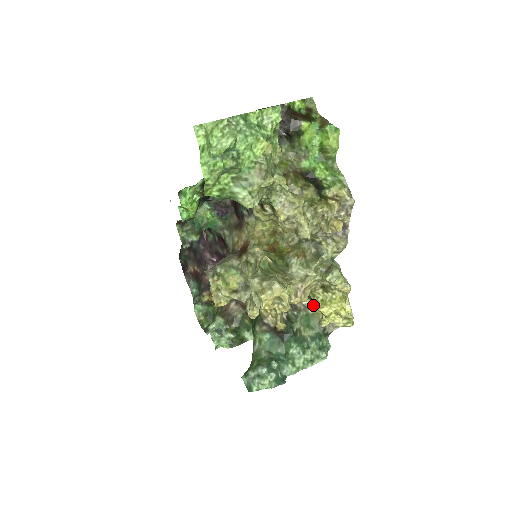
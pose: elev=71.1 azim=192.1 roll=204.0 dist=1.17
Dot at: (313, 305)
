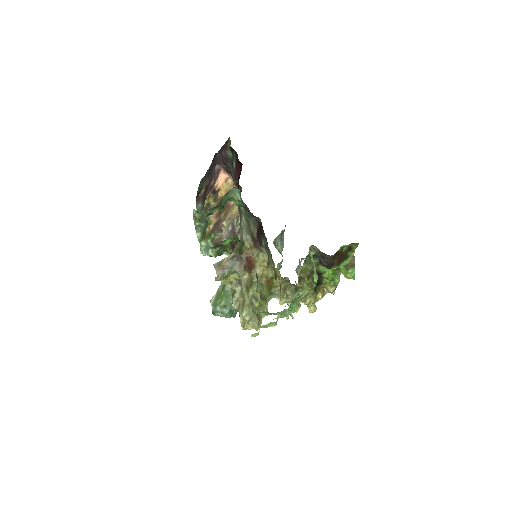
Dot at: occluded
